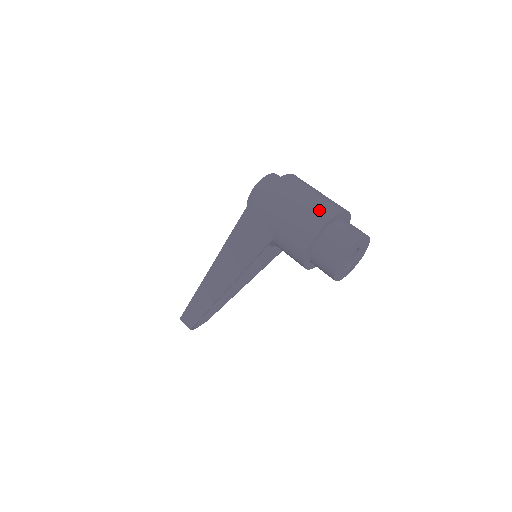
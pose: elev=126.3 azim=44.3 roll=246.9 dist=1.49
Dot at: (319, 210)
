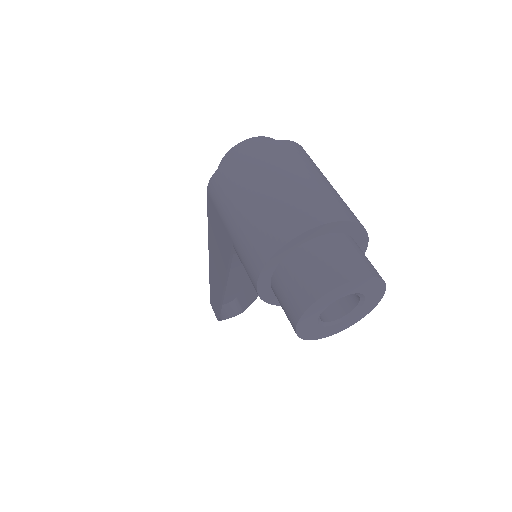
Dot at: (283, 217)
